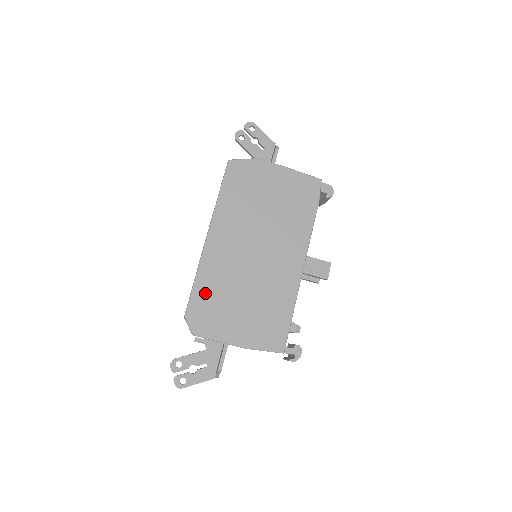
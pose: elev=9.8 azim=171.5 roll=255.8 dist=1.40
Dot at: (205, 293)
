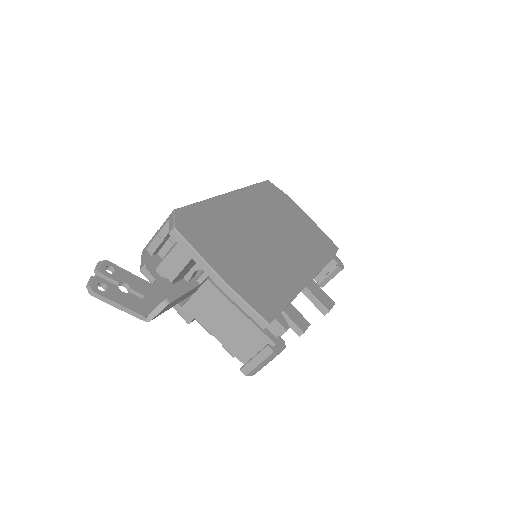
Dot at: (207, 215)
